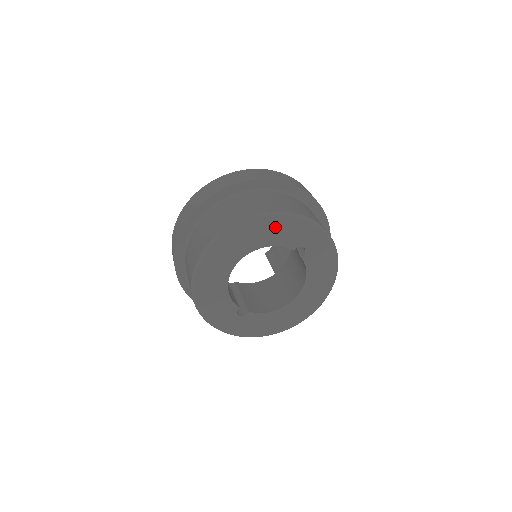
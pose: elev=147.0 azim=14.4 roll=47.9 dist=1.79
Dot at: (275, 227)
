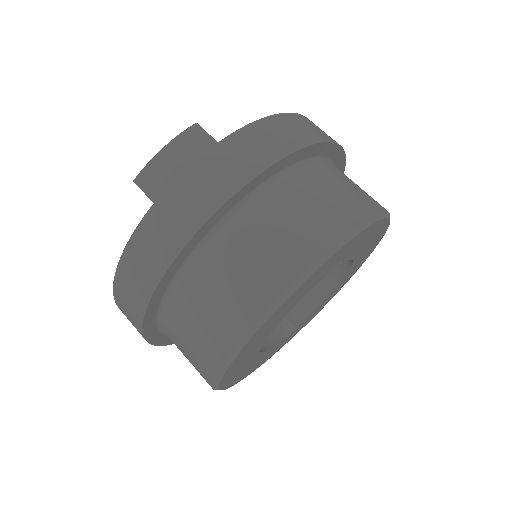
Dot at: (292, 299)
